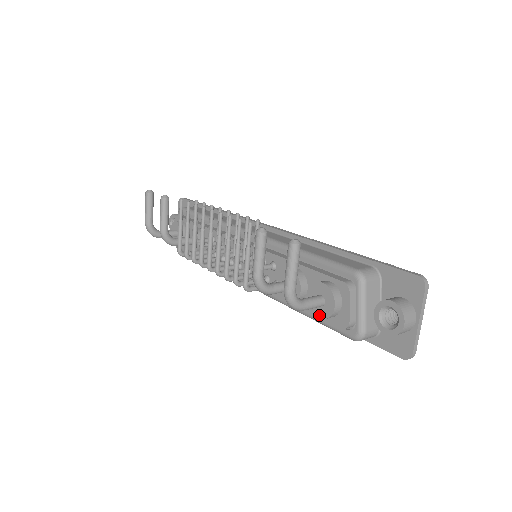
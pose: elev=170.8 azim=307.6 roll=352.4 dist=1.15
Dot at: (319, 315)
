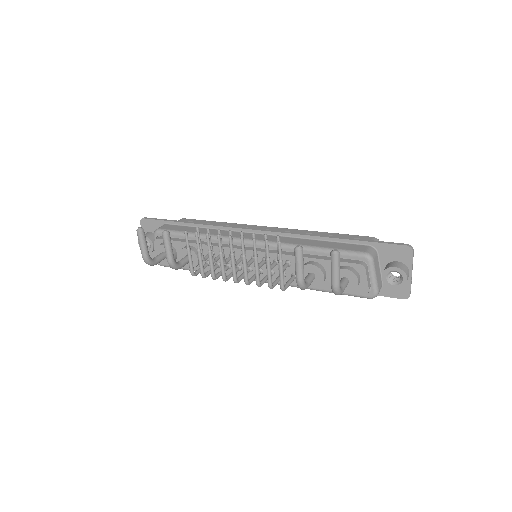
Dot at: (345, 291)
